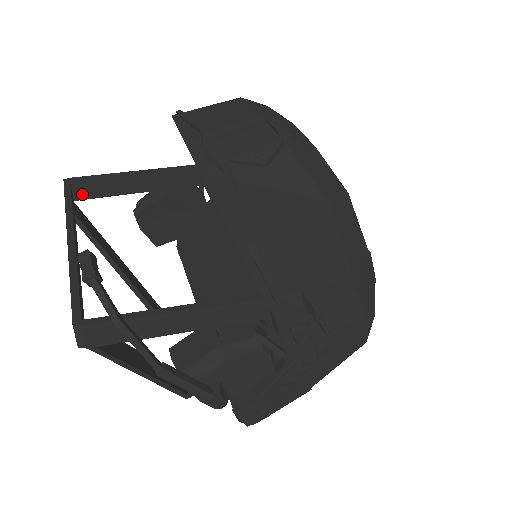
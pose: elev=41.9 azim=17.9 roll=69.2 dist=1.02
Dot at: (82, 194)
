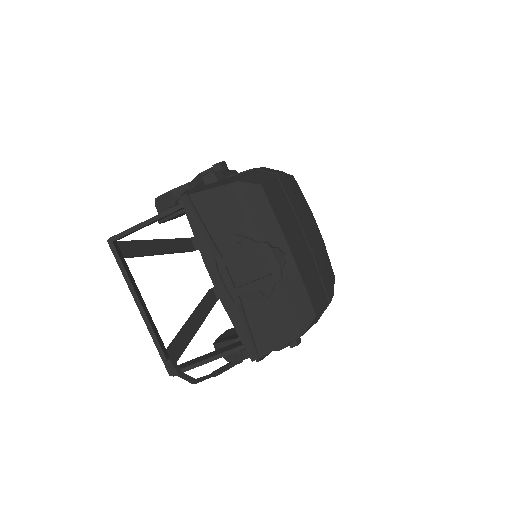
Dot at: (121, 238)
